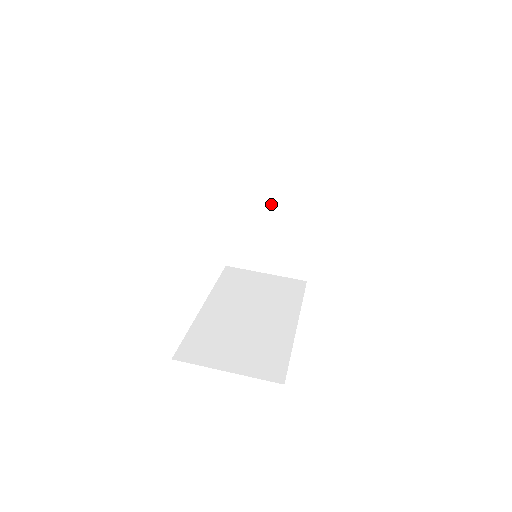
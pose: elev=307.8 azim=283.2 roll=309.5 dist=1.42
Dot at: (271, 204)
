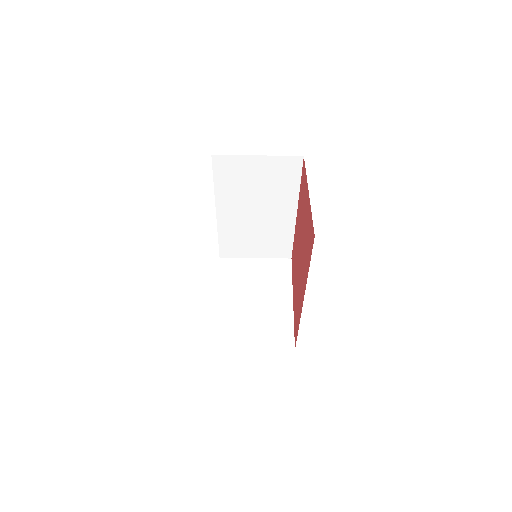
Dot at: occluded
